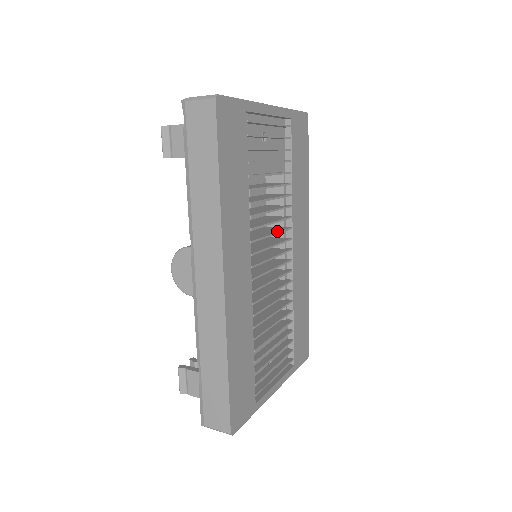
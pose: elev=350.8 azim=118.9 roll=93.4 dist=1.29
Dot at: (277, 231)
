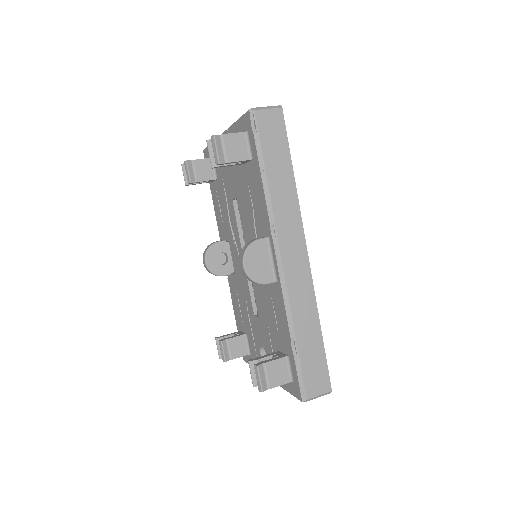
Dot at: occluded
